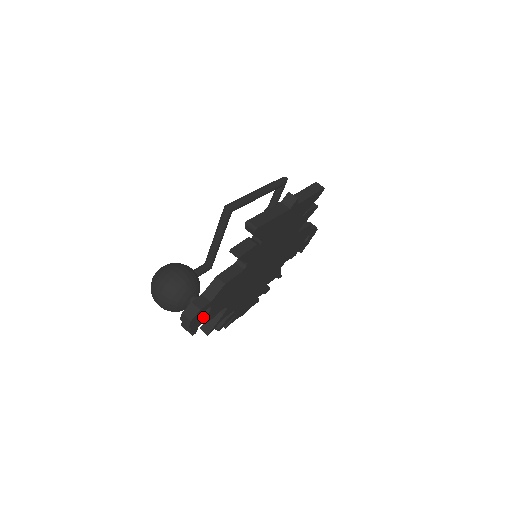
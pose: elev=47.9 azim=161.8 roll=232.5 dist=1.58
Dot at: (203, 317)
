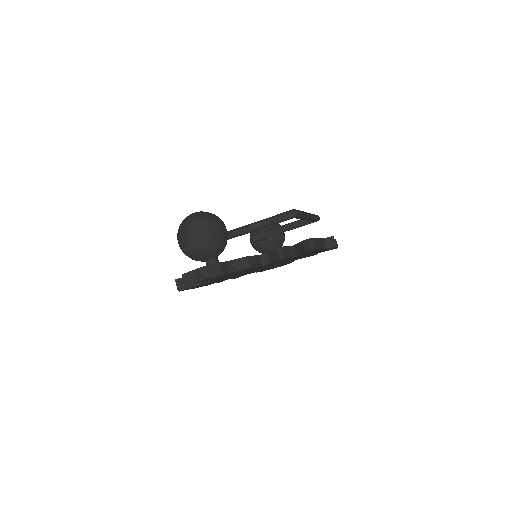
Dot at: (209, 279)
